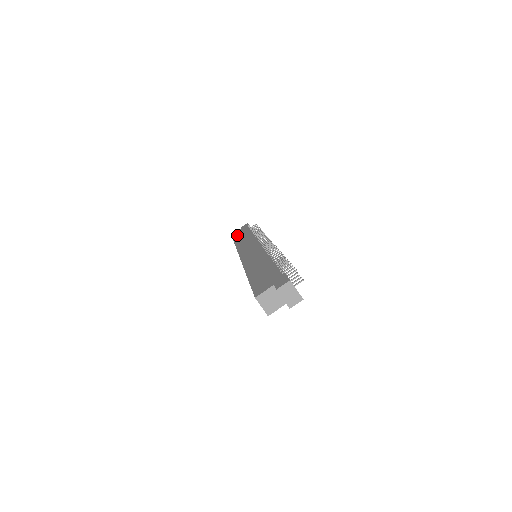
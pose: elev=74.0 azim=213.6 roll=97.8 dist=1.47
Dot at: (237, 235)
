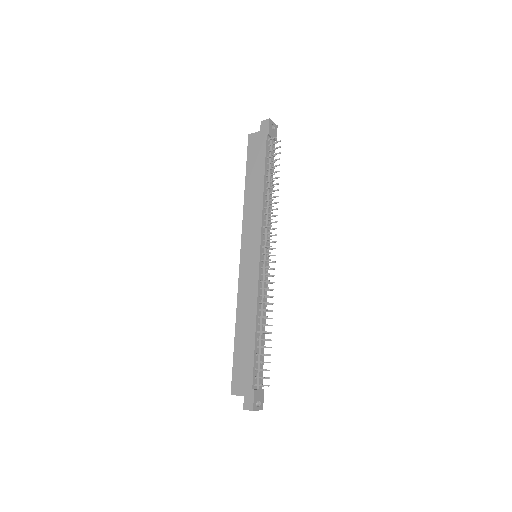
Dot at: (252, 153)
